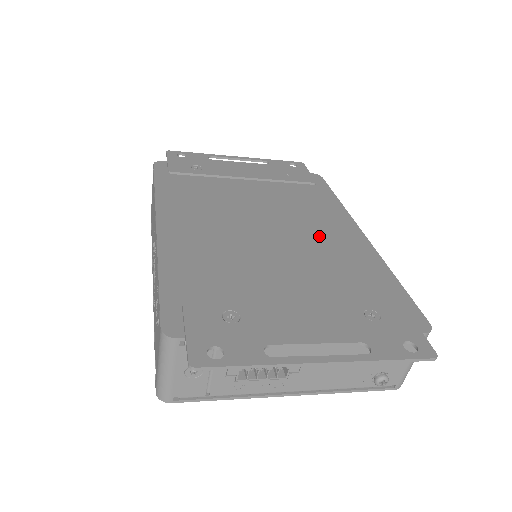
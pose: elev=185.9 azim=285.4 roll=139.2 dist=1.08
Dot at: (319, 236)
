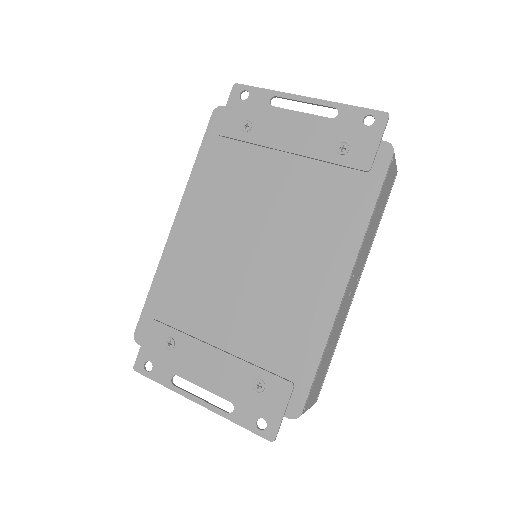
Dot at: (295, 274)
